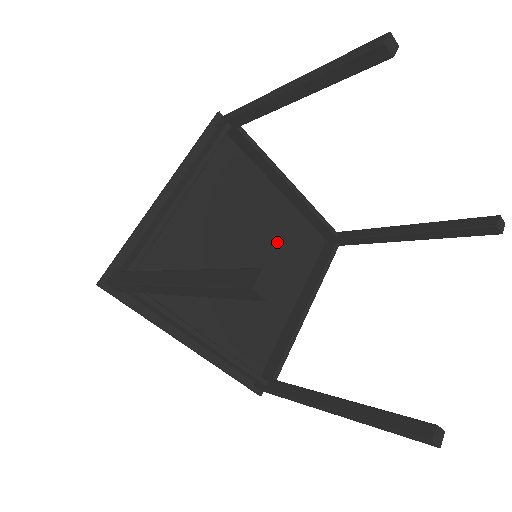
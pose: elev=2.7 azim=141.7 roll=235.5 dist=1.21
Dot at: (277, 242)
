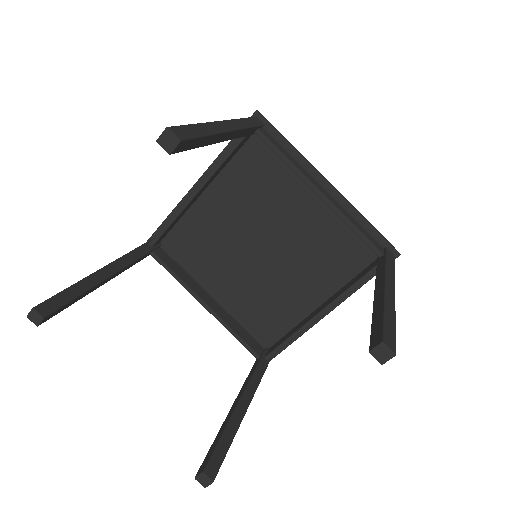
Dot at: (308, 244)
